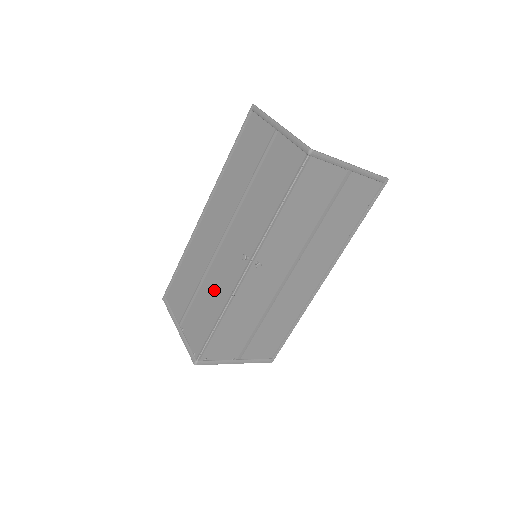
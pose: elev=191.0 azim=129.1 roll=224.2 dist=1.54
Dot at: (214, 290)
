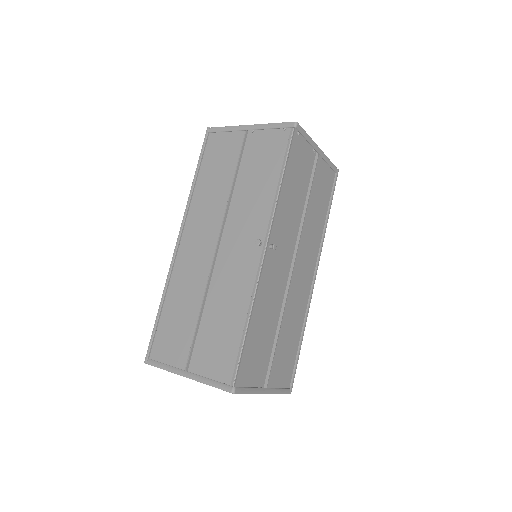
Dot at: (226, 301)
